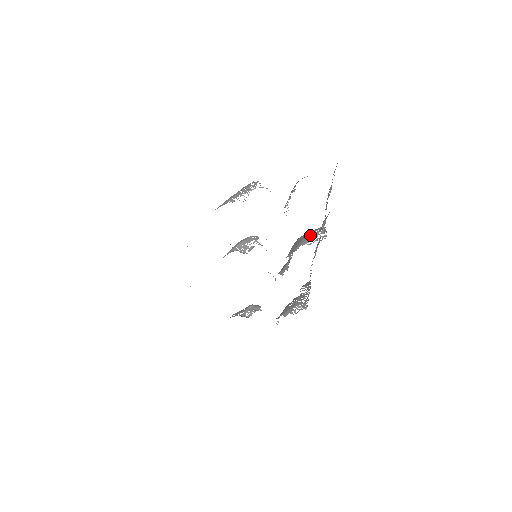
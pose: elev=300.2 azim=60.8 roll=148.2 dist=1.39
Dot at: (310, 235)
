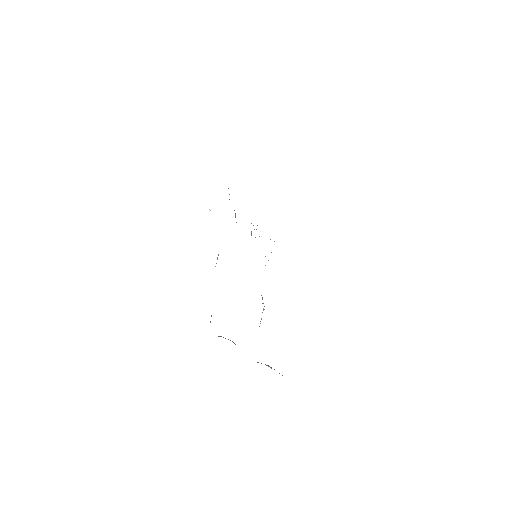
Dot at: occluded
